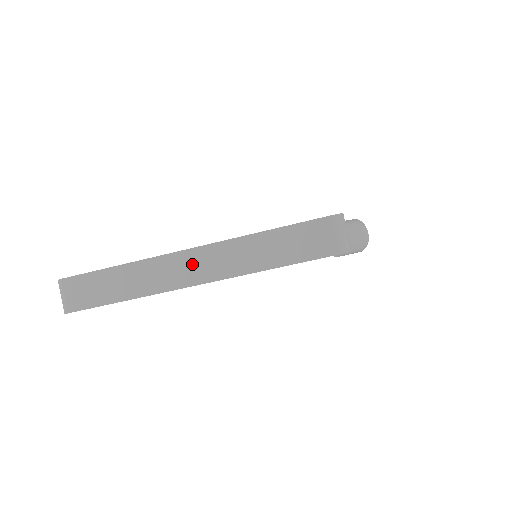
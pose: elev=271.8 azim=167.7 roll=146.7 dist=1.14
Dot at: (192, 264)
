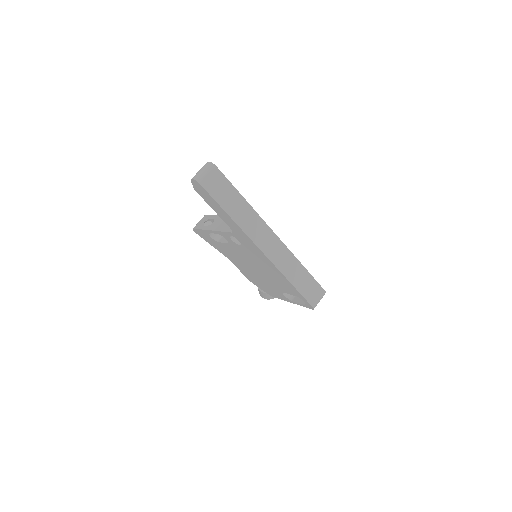
Dot at: (270, 241)
